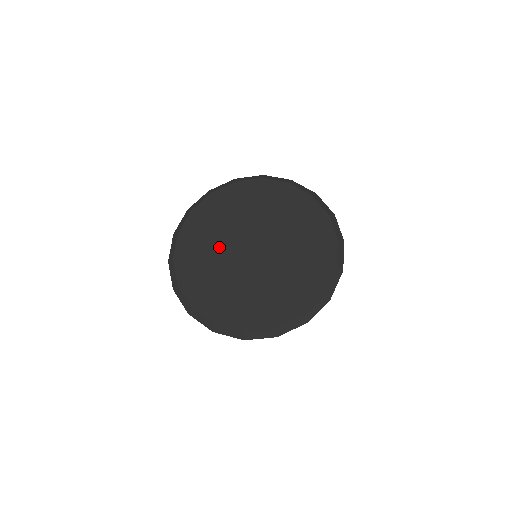
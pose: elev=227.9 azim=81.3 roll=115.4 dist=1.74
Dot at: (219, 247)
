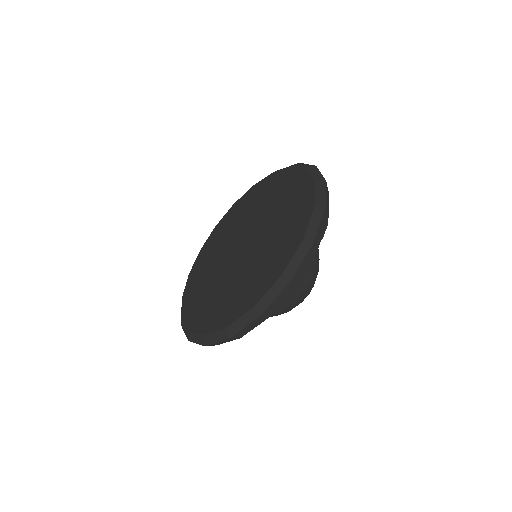
Dot at: (219, 252)
